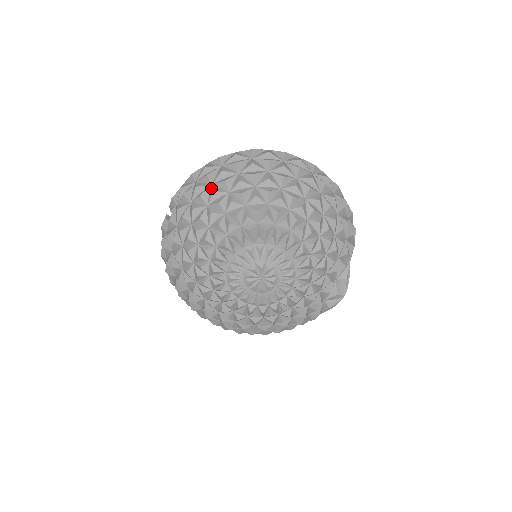
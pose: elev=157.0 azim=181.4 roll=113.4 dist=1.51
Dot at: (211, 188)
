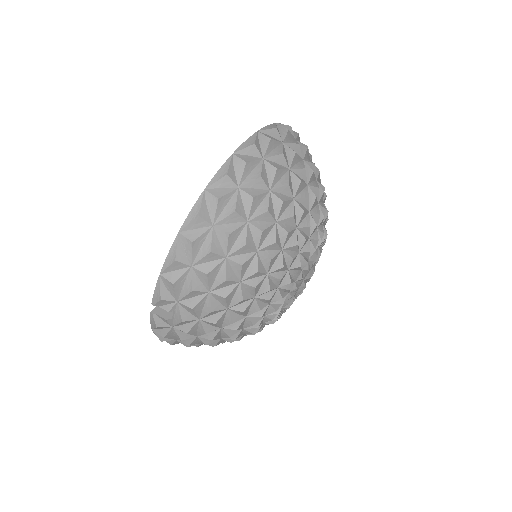
Dot at: (230, 263)
